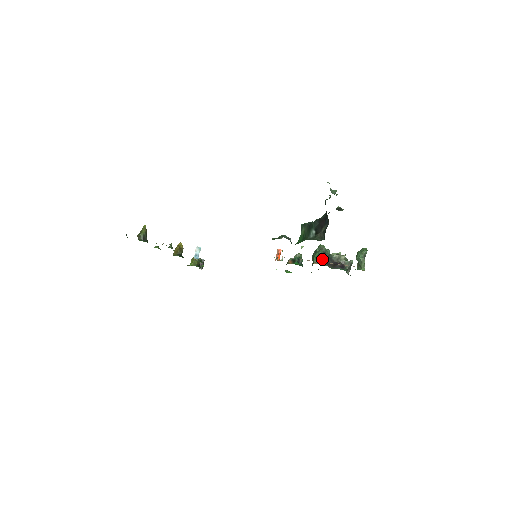
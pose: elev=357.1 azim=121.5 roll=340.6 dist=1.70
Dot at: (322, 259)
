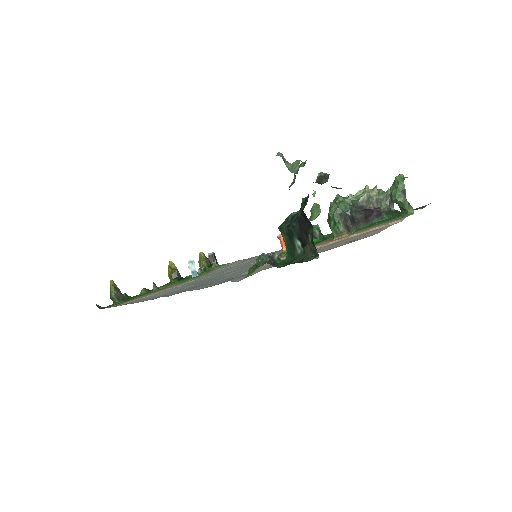
Dot at: (343, 226)
